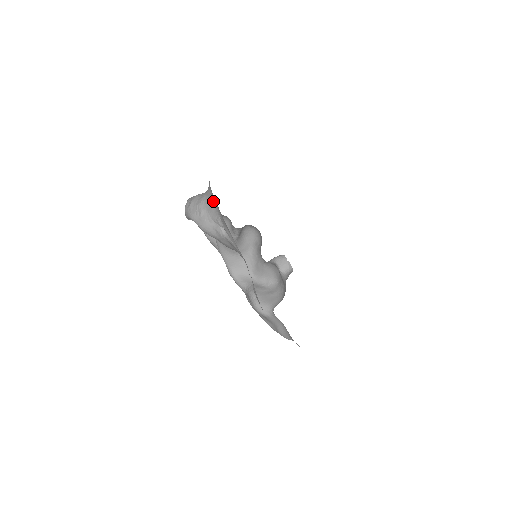
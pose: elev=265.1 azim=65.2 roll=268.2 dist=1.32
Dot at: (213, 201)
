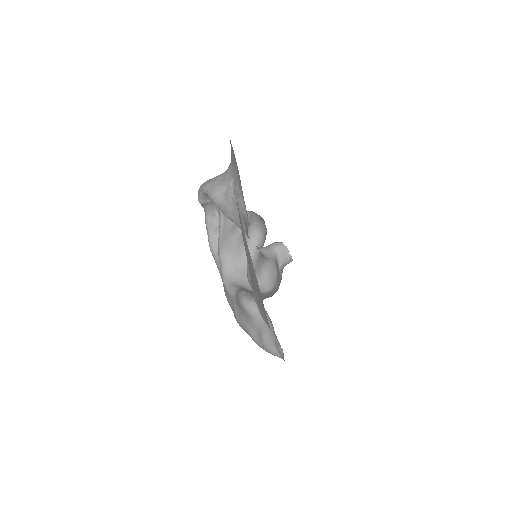
Dot at: (230, 168)
